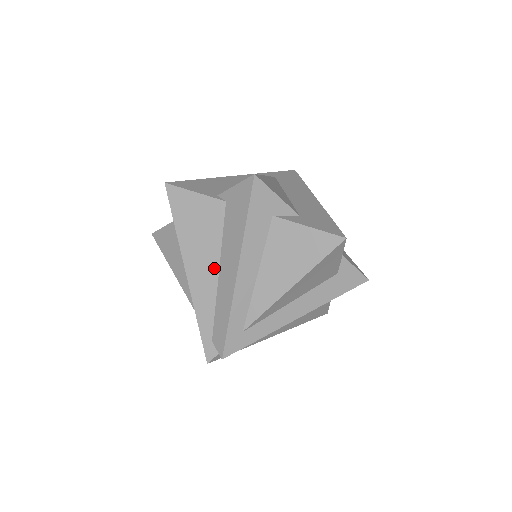
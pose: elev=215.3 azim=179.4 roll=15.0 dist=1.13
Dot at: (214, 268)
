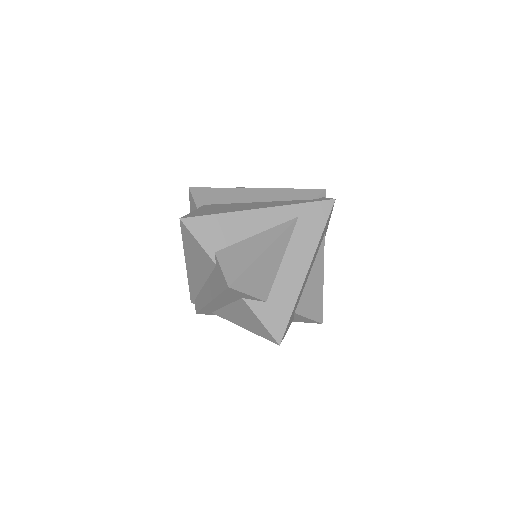
Dot at: (202, 280)
